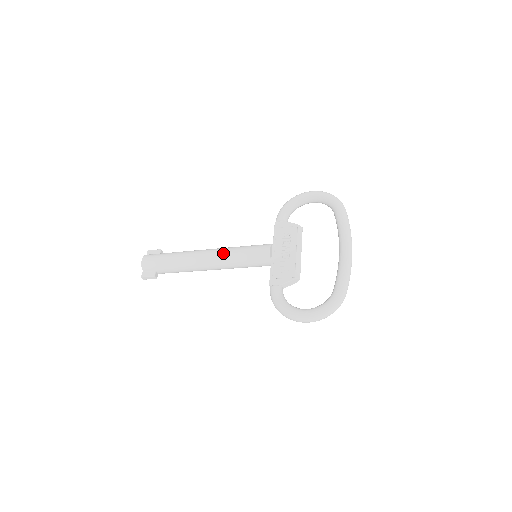
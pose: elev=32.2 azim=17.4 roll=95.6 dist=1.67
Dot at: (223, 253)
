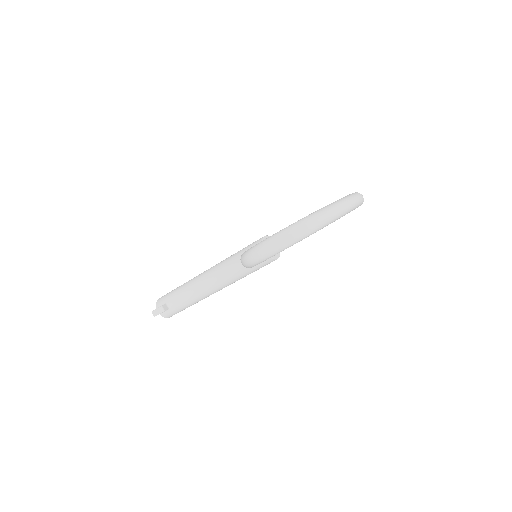
Dot at: (224, 260)
